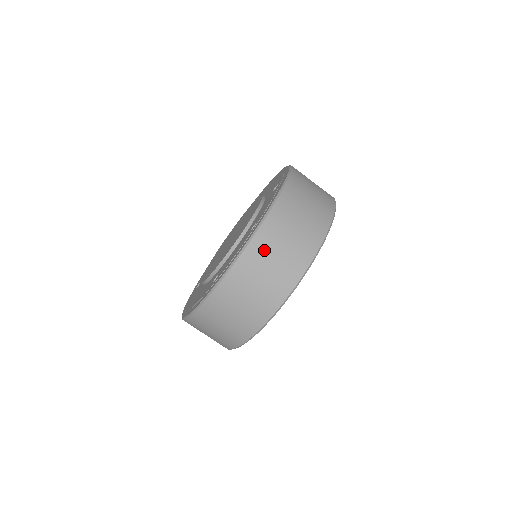
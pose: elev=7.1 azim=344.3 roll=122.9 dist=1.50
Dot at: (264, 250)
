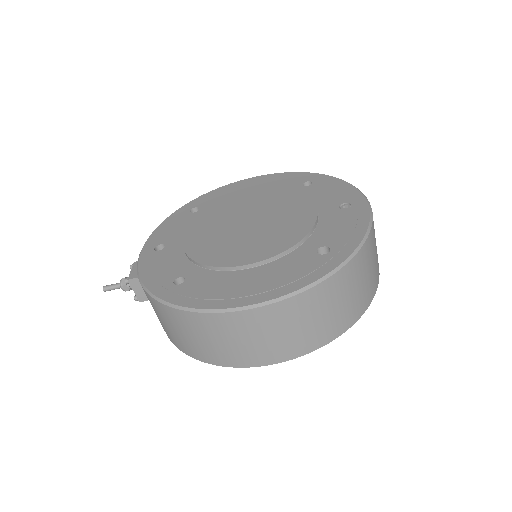
Dot at: (374, 229)
